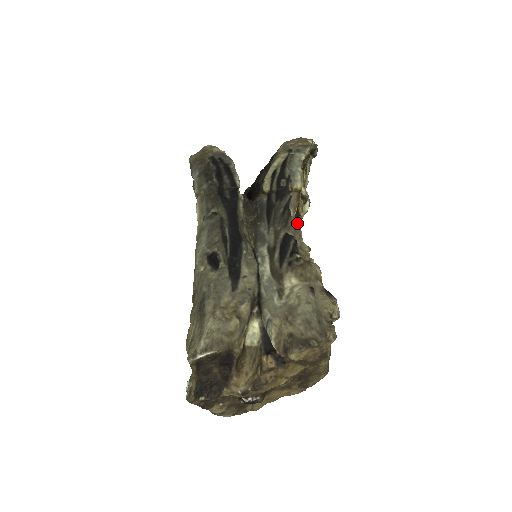
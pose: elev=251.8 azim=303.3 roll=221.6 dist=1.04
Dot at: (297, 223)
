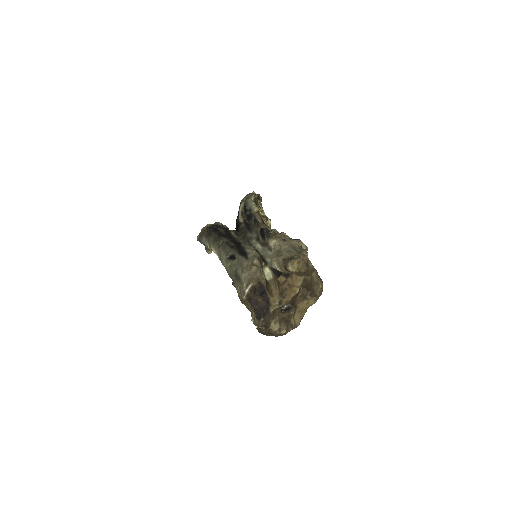
Dot at: occluded
